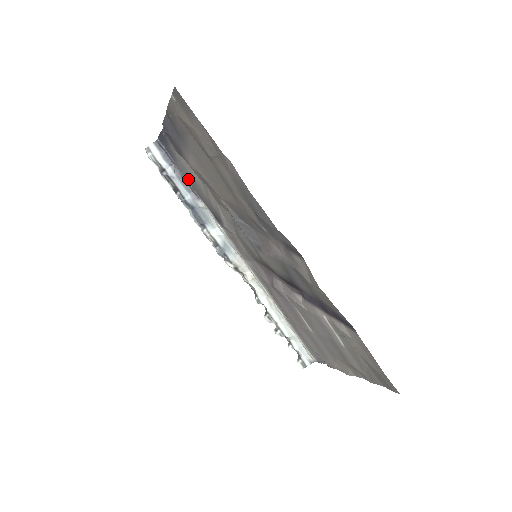
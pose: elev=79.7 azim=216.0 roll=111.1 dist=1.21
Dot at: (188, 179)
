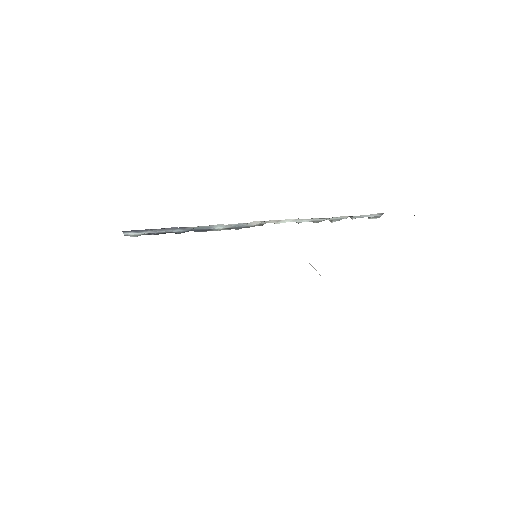
Dot at: occluded
